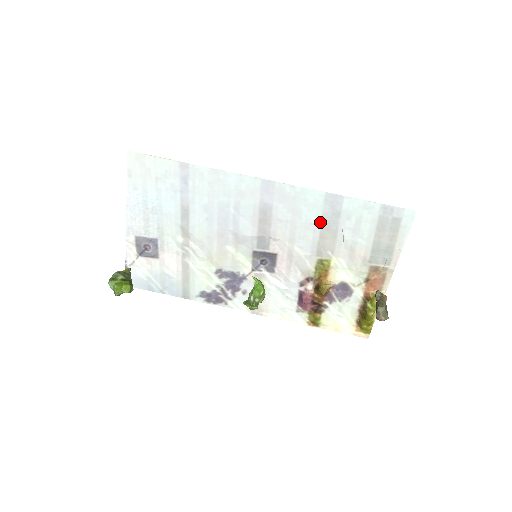
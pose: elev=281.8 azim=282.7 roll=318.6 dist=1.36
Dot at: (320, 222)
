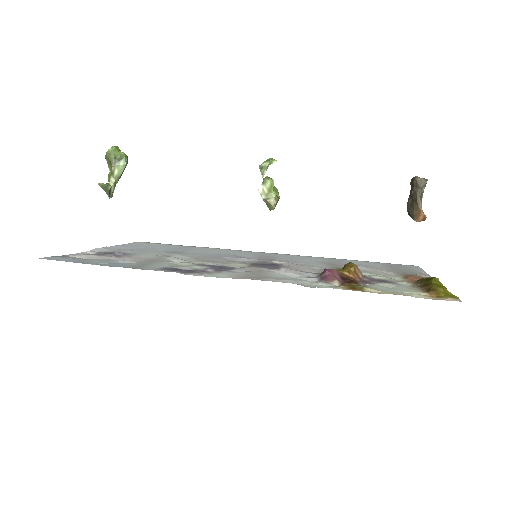
Dot at: (326, 262)
